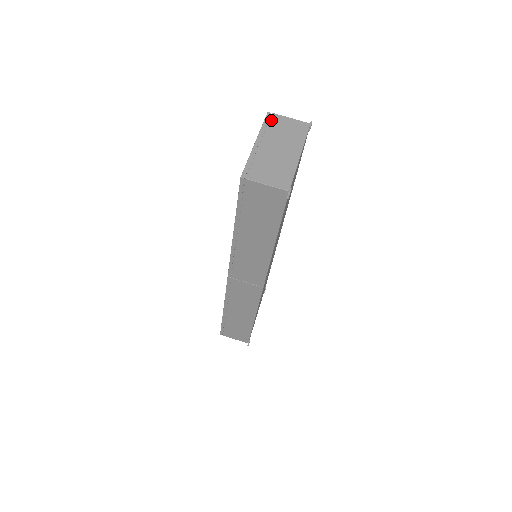
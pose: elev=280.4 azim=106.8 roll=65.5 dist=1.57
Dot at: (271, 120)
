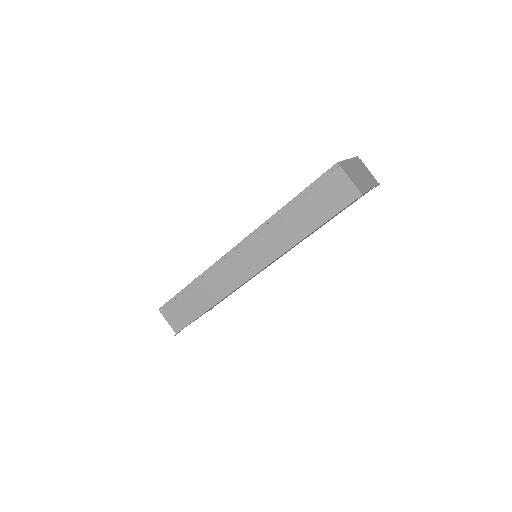
Dot at: (359, 160)
